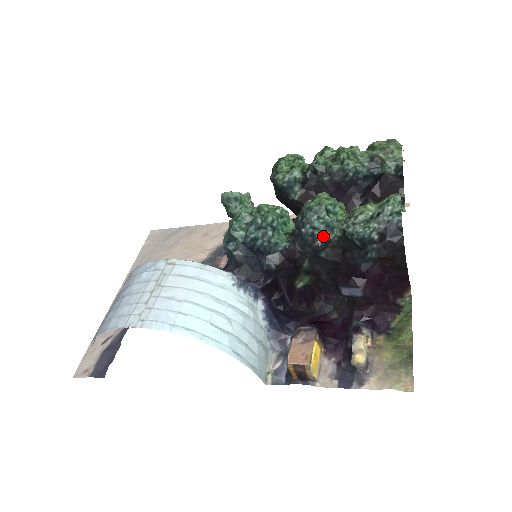
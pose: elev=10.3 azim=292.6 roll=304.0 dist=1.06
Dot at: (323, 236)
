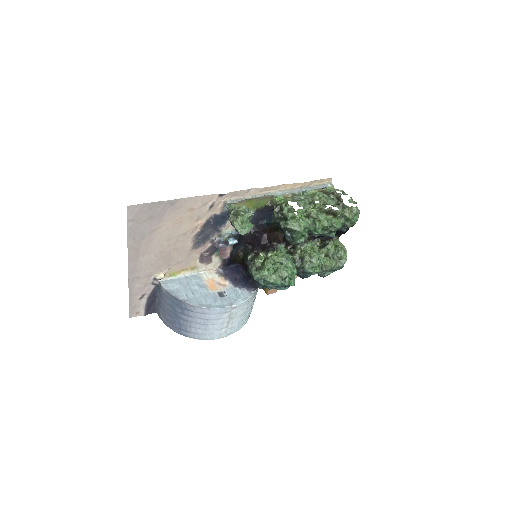
Dot at: occluded
